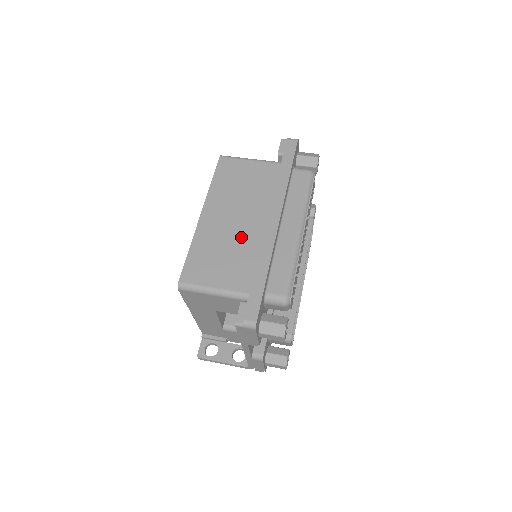
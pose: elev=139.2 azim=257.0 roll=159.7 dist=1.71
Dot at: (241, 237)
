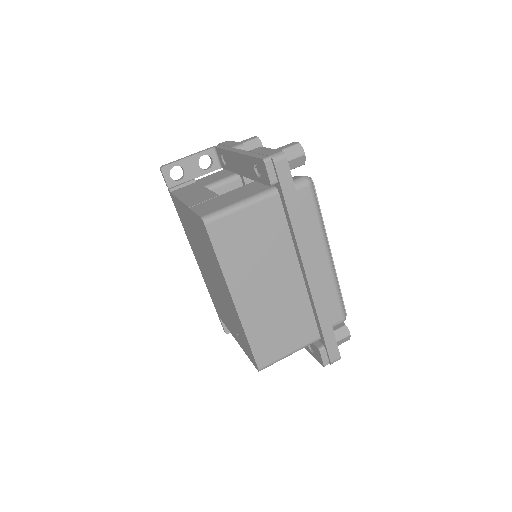
Dot at: (286, 299)
